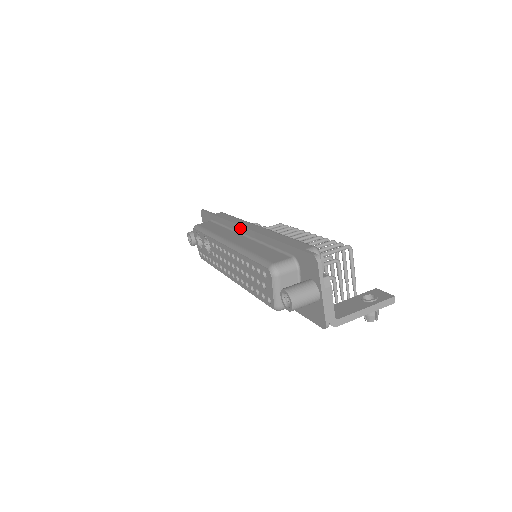
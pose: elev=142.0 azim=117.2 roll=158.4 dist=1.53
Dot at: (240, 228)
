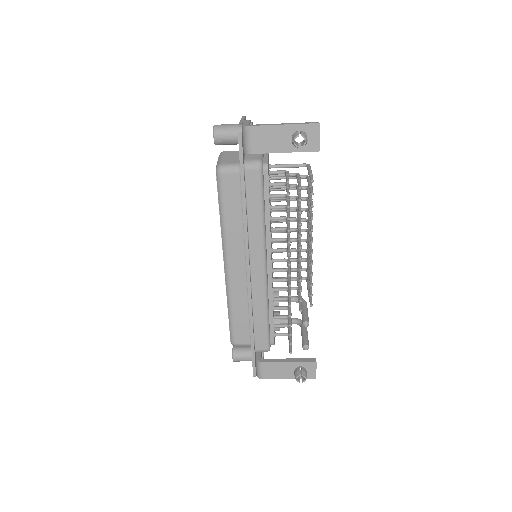
Dot at: occluded
